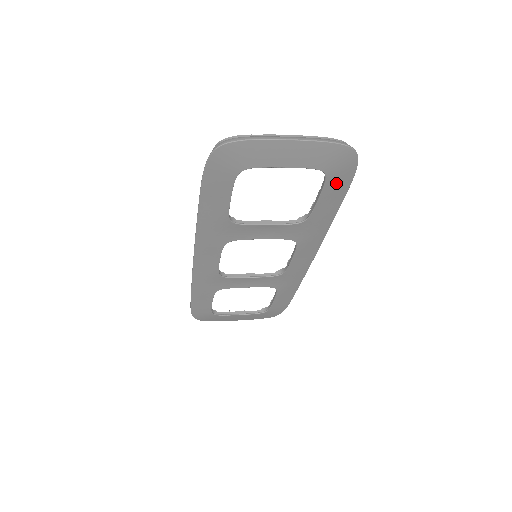
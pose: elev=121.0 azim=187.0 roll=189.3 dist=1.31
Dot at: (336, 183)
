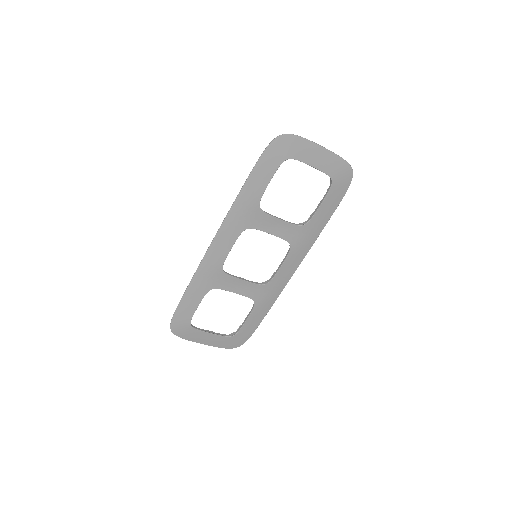
Dot at: (335, 194)
